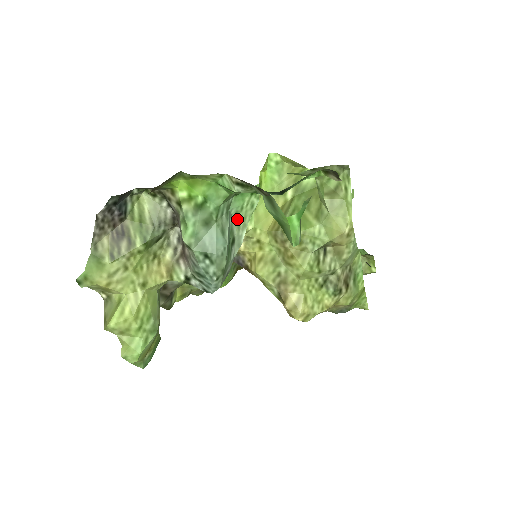
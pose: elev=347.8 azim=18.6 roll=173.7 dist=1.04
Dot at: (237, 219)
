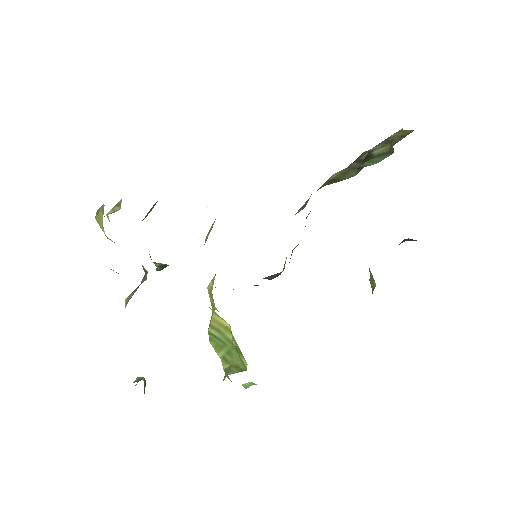
Dot at: occluded
